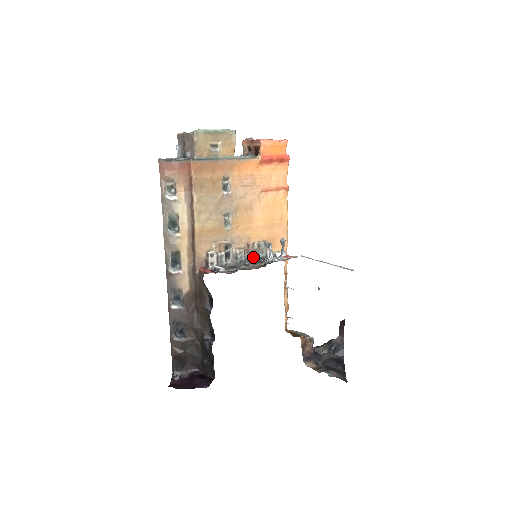
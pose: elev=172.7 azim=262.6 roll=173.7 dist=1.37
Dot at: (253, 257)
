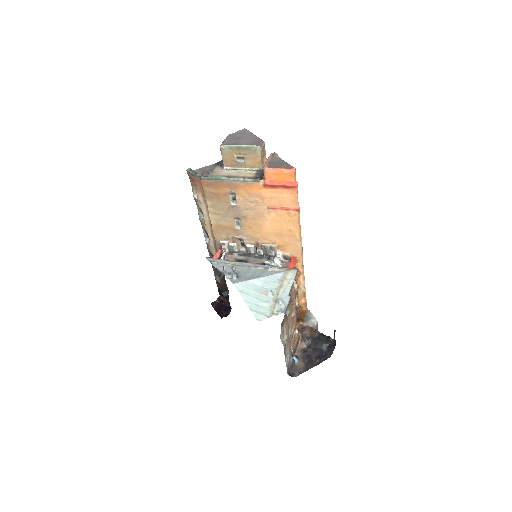
Dot at: (261, 253)
